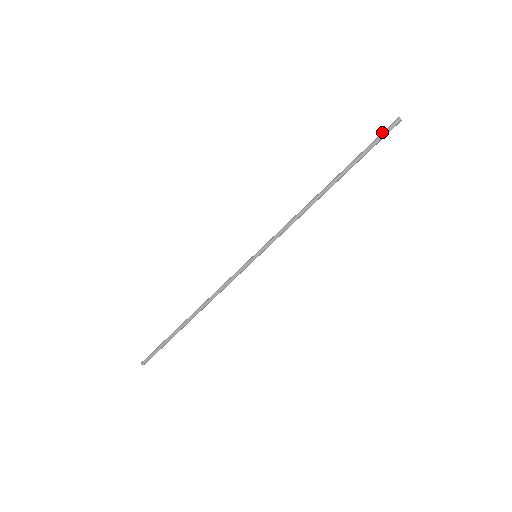
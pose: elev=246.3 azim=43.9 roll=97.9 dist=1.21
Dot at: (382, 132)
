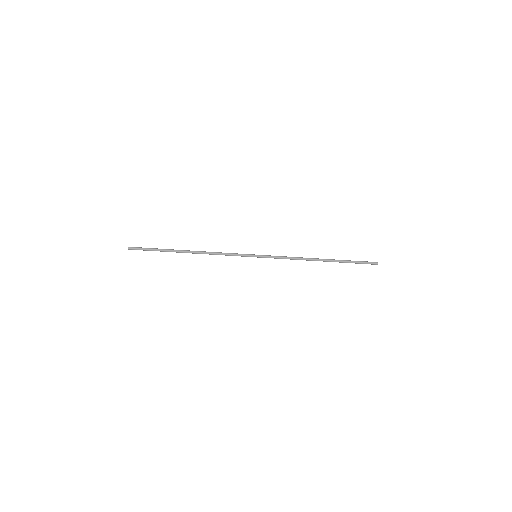
Dot at: (366, 263)
